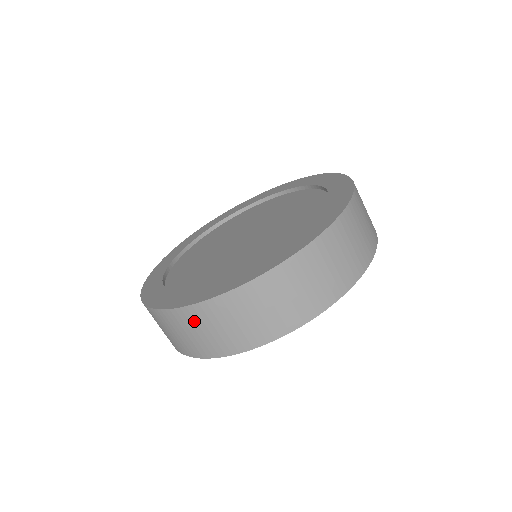
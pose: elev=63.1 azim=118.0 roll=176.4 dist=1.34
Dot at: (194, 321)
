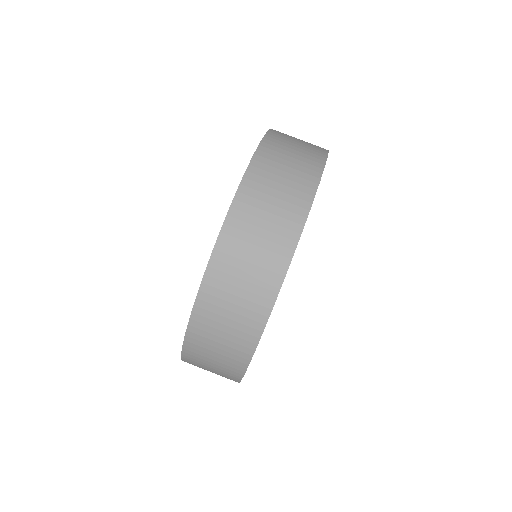
Dot at: (214, 307)
